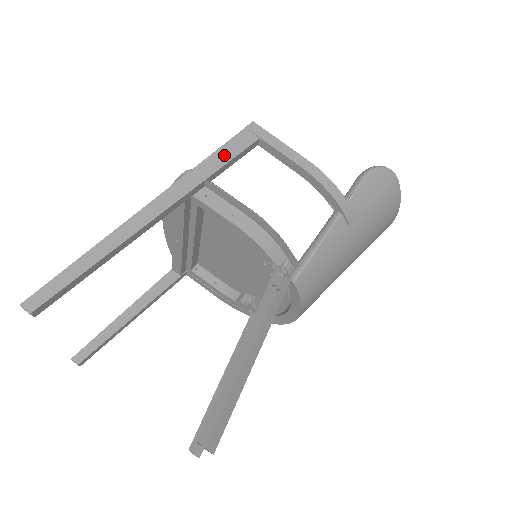
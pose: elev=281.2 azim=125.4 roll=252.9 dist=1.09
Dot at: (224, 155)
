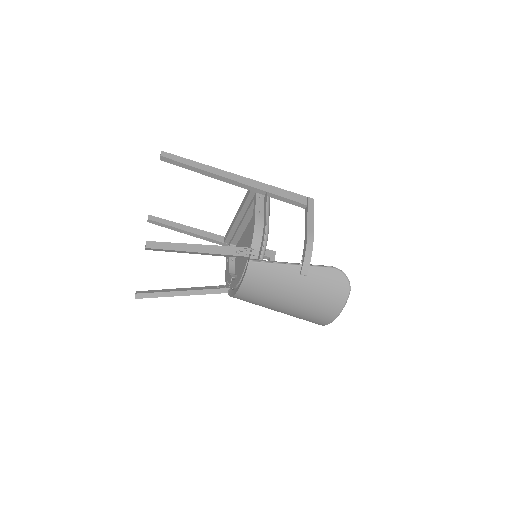
Dot at: (285, 194)
